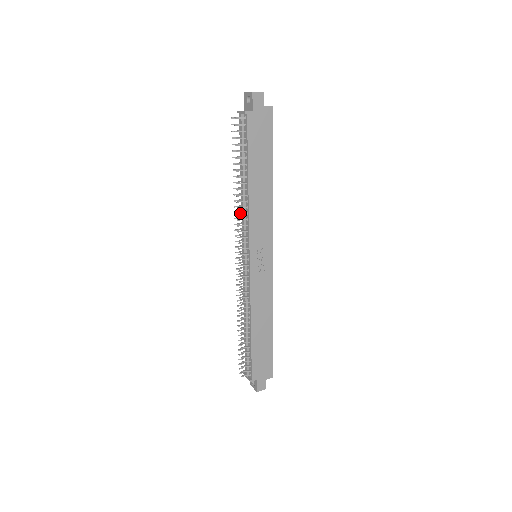
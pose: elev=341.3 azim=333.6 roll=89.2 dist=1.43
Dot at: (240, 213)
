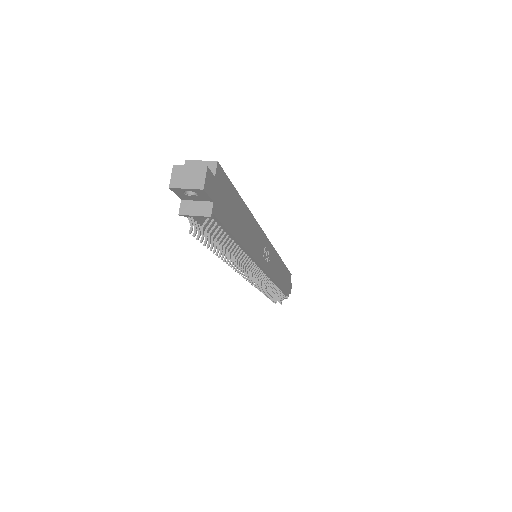
Dot at: (243, 265)
